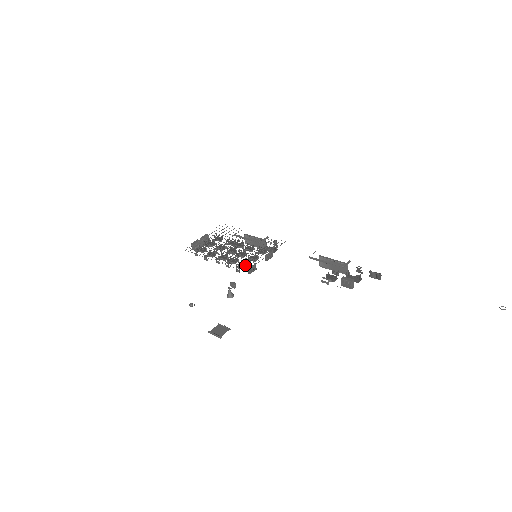
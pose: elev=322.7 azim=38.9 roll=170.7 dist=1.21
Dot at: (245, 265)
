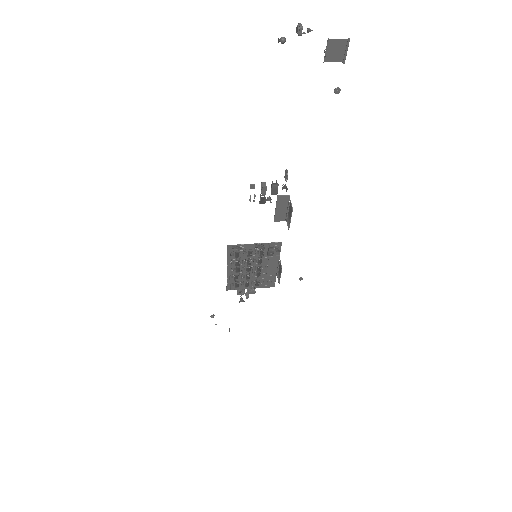
Dot at: (236, 251)
